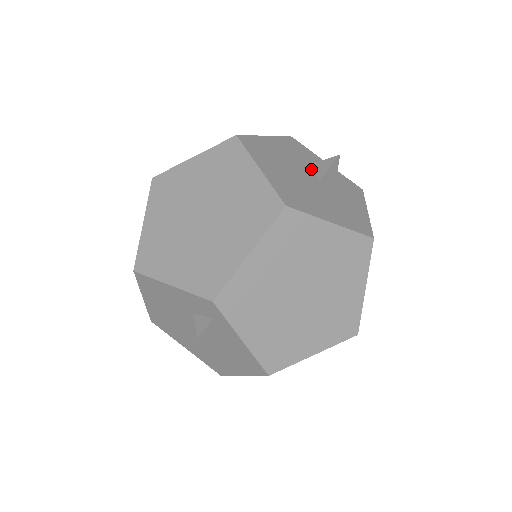
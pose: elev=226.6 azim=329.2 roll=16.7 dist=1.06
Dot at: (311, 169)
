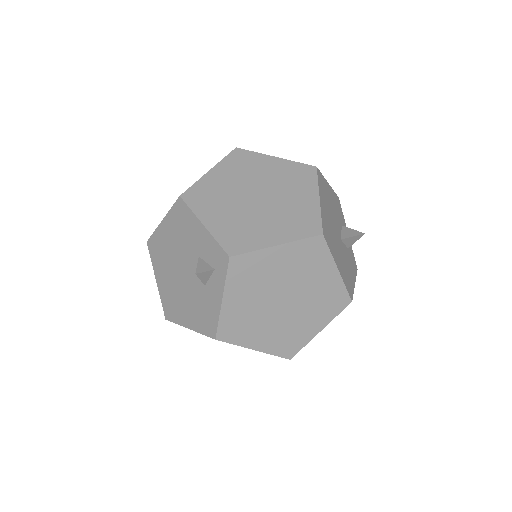
Dot at: (340, 228)
